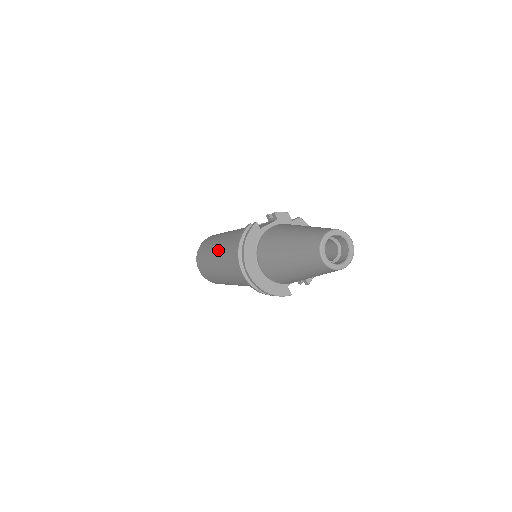
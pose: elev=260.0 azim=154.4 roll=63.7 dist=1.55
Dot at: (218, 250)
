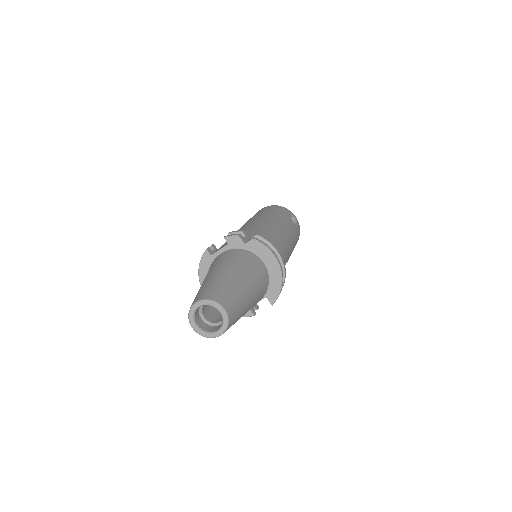
Dot at: occluded
